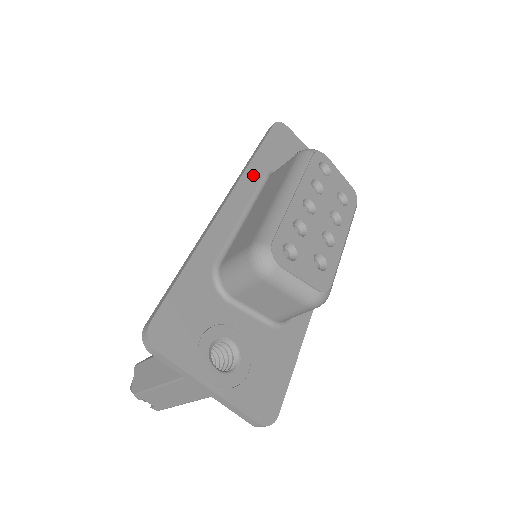
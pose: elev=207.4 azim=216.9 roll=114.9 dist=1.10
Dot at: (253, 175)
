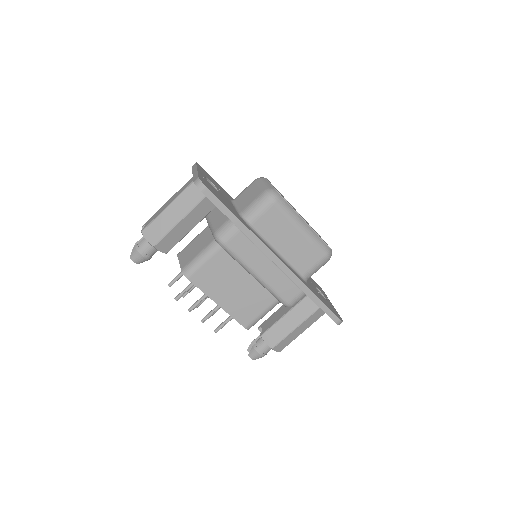
Dot at: occluded
